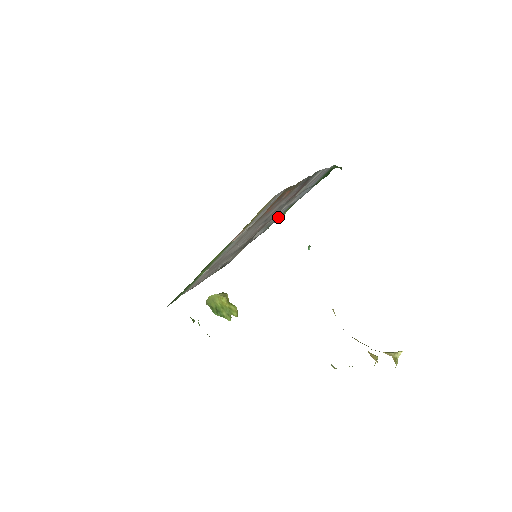
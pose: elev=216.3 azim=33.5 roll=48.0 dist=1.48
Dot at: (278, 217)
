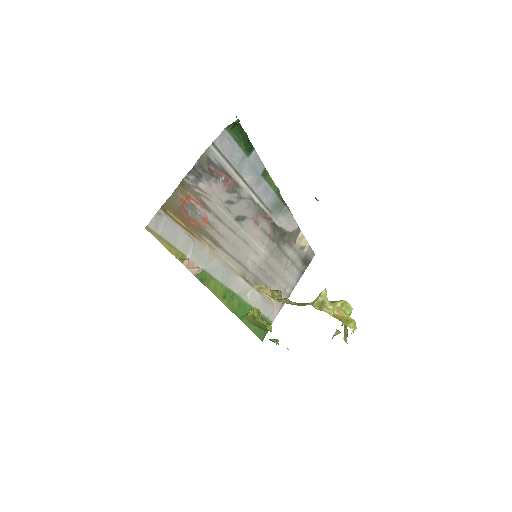
Dot at: (272, 196)
